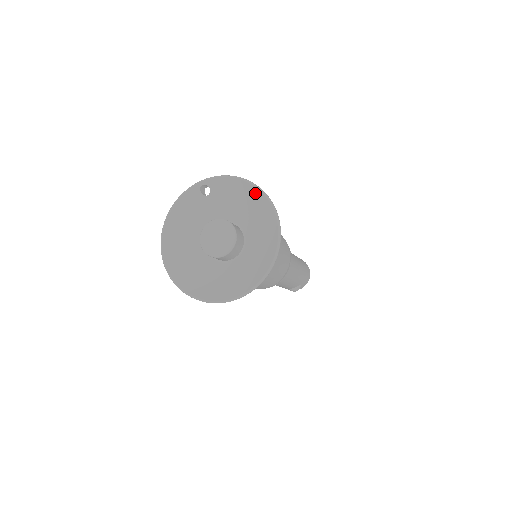
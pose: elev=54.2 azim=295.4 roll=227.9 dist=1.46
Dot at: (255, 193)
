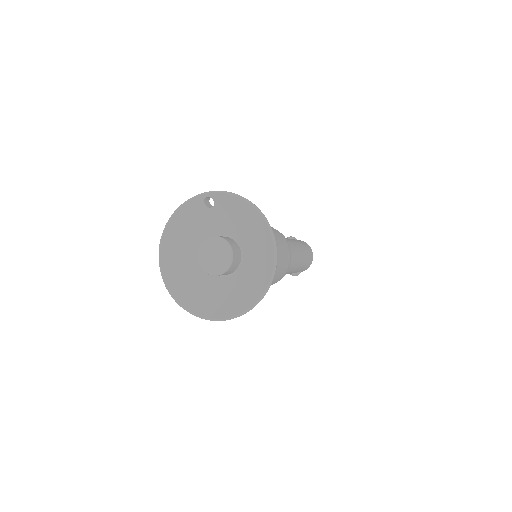
Dot at: (258, 218)
